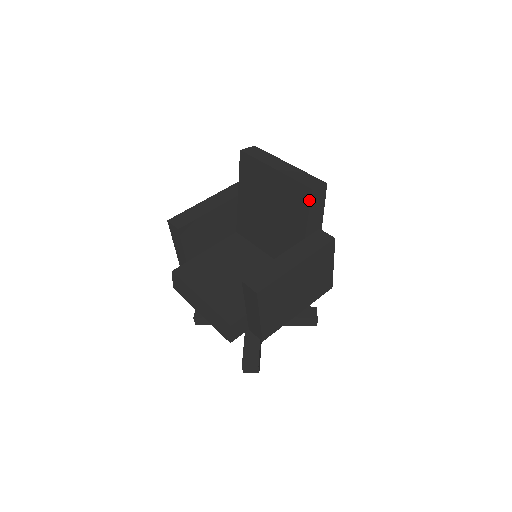
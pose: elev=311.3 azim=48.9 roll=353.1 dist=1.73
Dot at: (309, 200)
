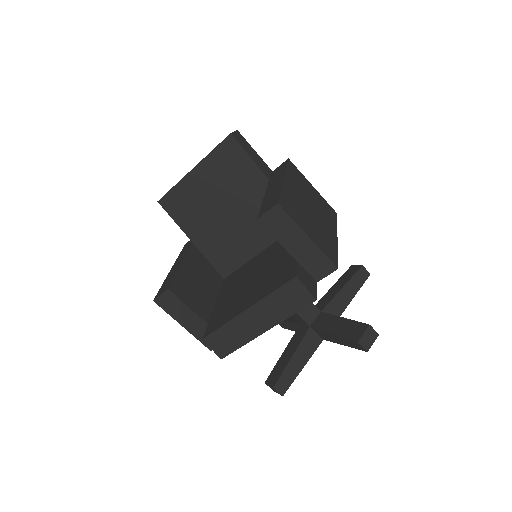
Dot at: (238, 145)
